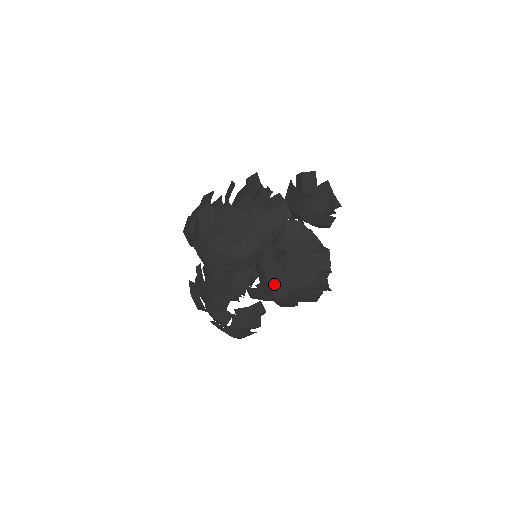
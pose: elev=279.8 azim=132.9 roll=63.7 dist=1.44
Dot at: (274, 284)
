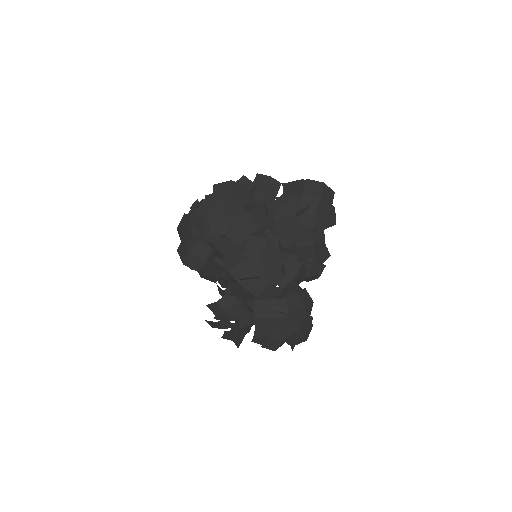
Dot at: (299, 213)
